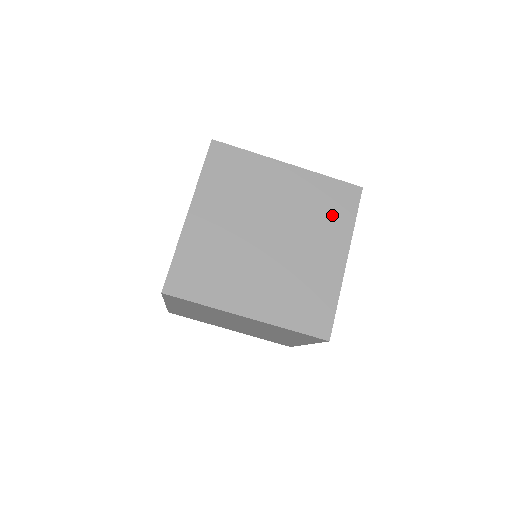
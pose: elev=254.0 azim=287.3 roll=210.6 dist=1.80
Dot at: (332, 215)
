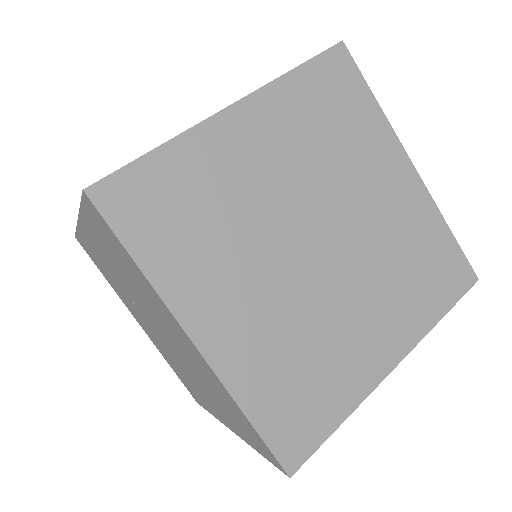
Dot at: occluded
